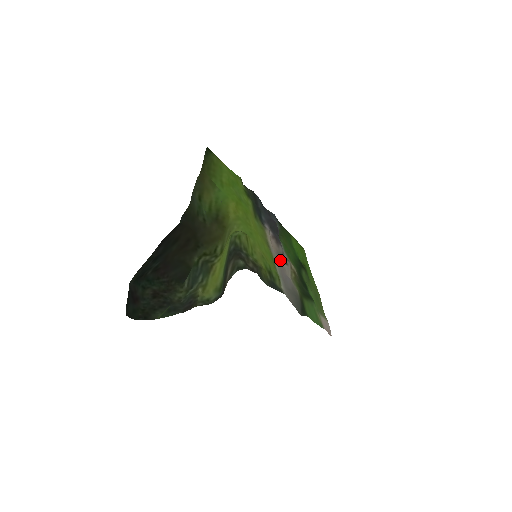
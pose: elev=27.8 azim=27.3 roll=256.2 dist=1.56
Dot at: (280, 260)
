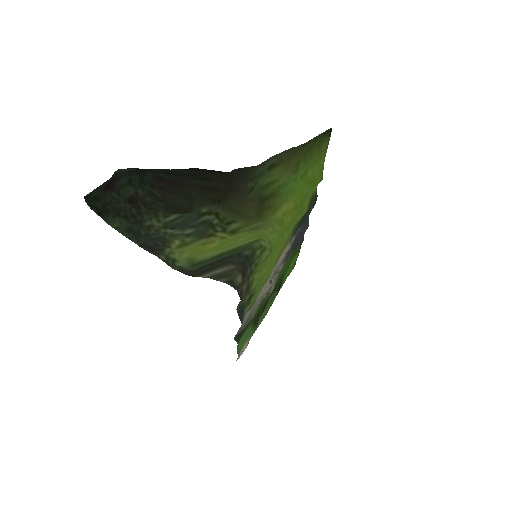
Dot at: occluded
